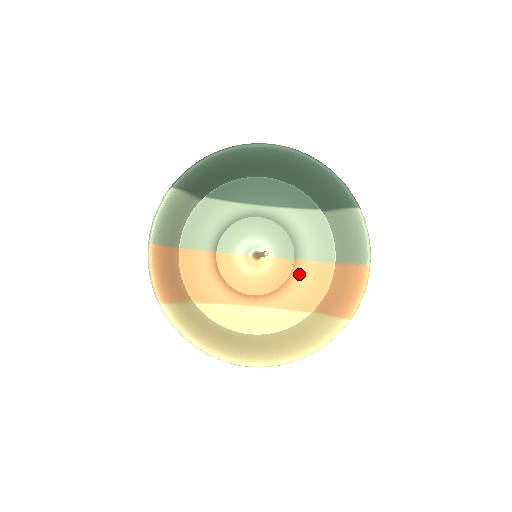
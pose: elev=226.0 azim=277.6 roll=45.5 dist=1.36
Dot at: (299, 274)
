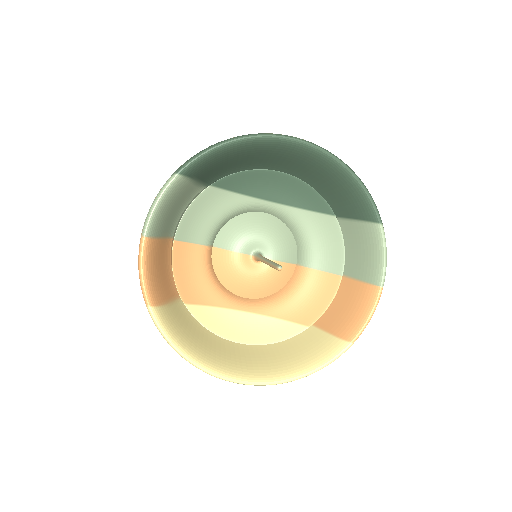
Dot at: (300, 282)
